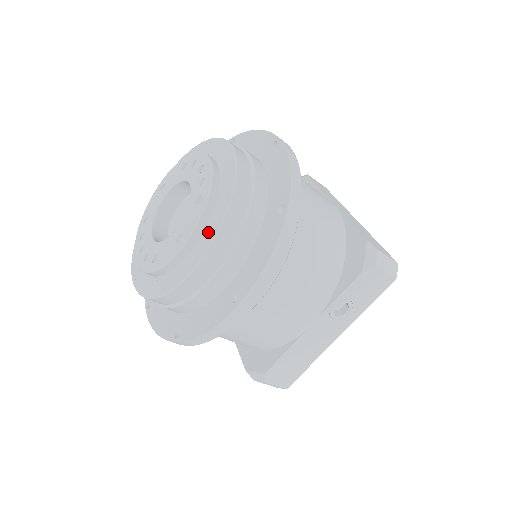
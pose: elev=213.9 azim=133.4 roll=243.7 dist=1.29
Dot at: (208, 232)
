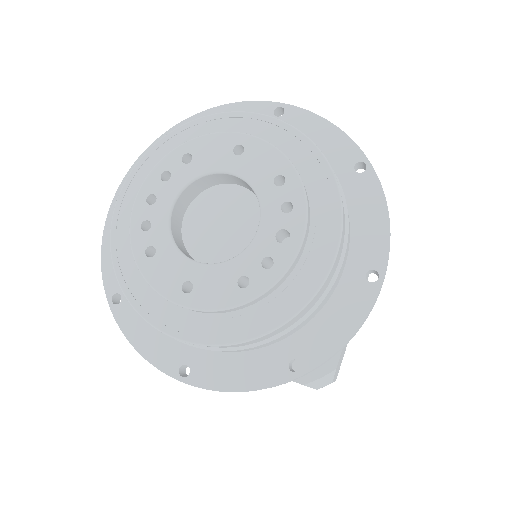
Dot at: (216, 324)
